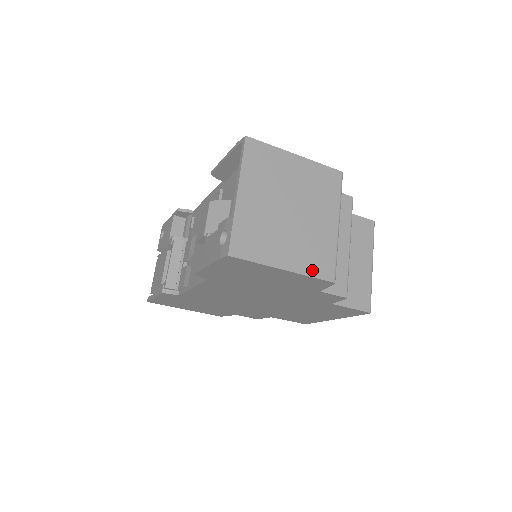
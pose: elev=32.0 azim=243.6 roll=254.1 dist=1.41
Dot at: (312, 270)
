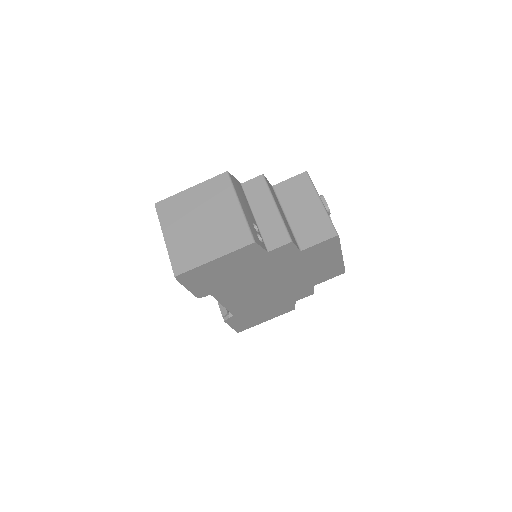
Dot at: (233, 246)
